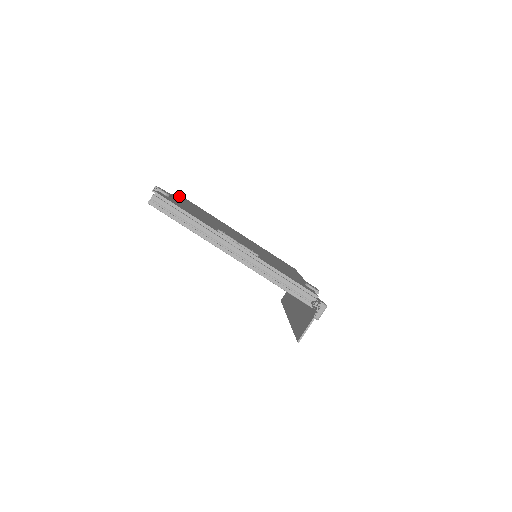
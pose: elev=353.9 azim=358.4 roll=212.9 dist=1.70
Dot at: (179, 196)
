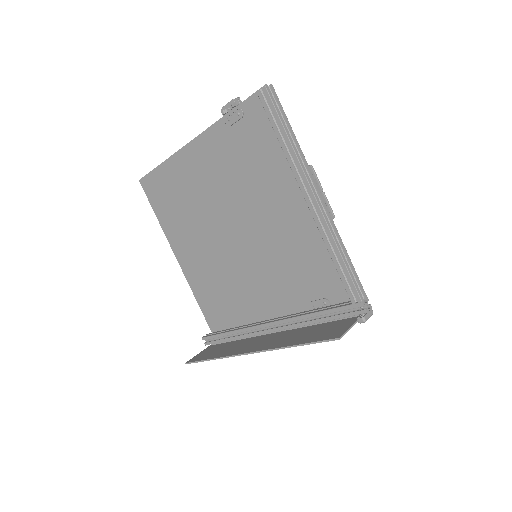
Dot at: (162, 166)
